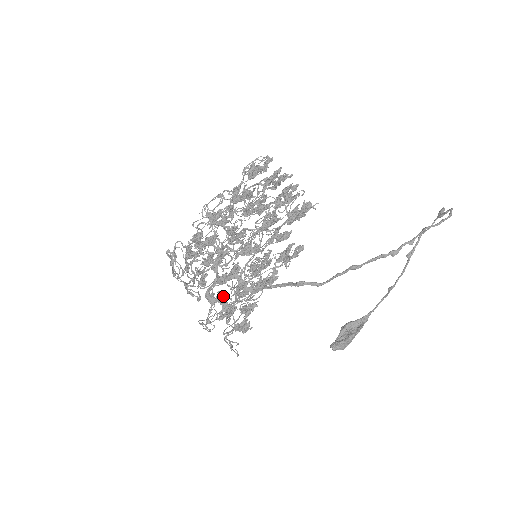
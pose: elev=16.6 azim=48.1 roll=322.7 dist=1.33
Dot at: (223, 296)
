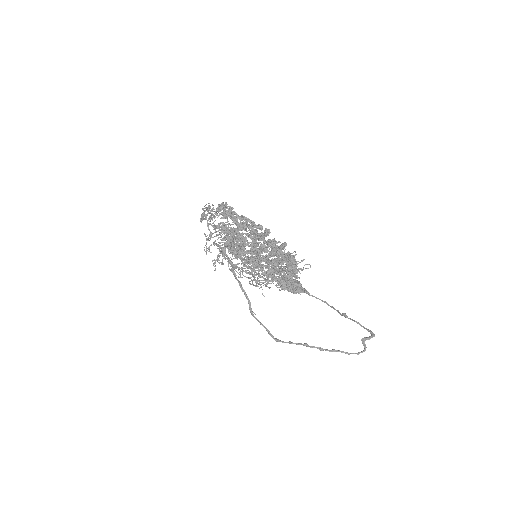
Dot at: occluded
